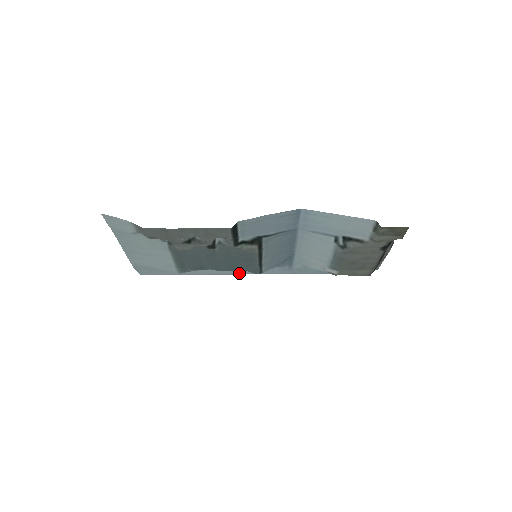
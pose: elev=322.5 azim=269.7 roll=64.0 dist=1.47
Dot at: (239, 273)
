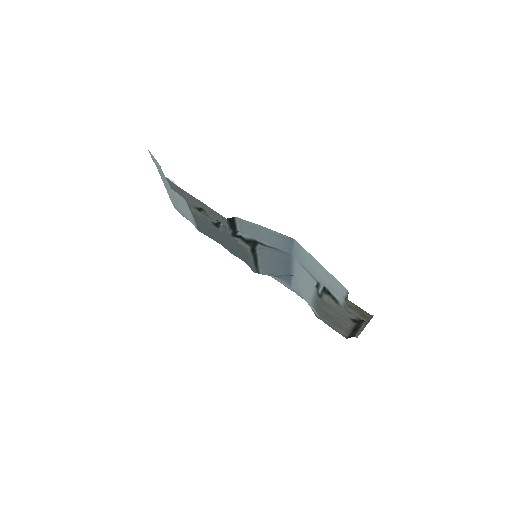
Dot at: occluded
